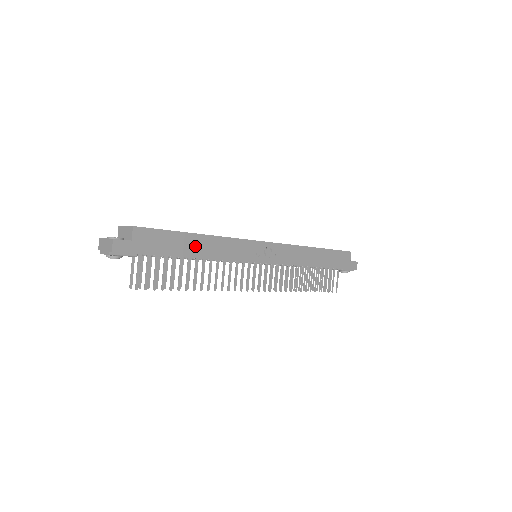
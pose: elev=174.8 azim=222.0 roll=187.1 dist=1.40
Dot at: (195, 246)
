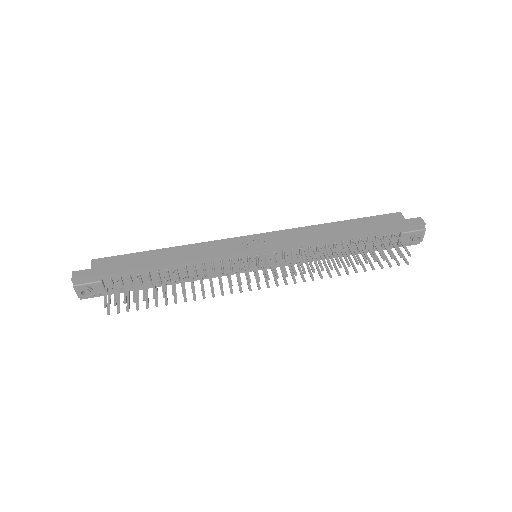
Dot at: (161, 258)
